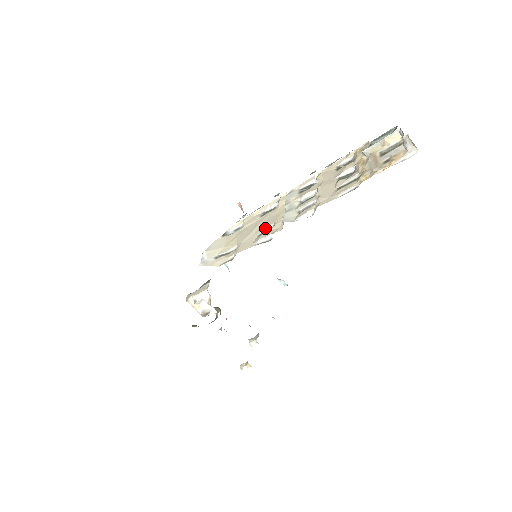
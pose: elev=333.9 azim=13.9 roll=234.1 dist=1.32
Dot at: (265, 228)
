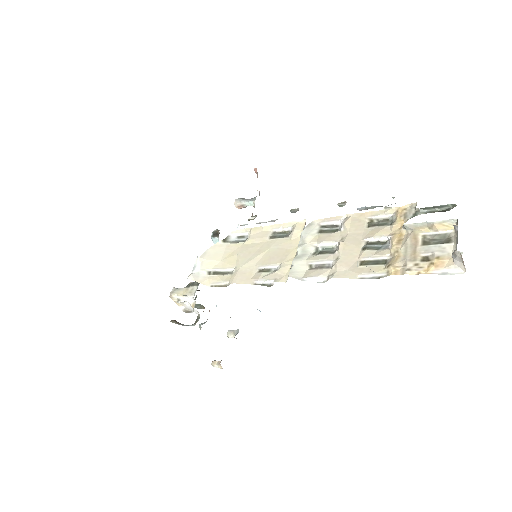
Dot at: (269, 264)
